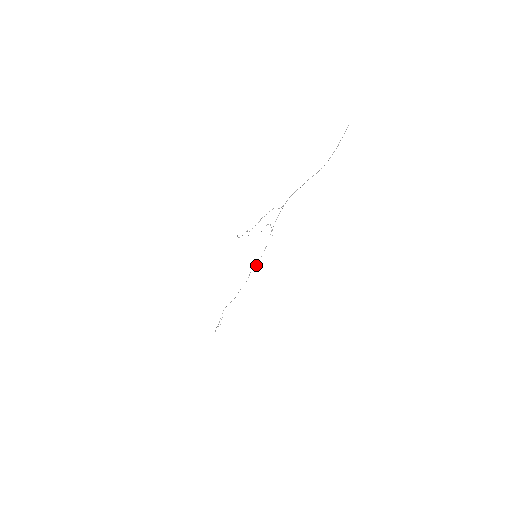
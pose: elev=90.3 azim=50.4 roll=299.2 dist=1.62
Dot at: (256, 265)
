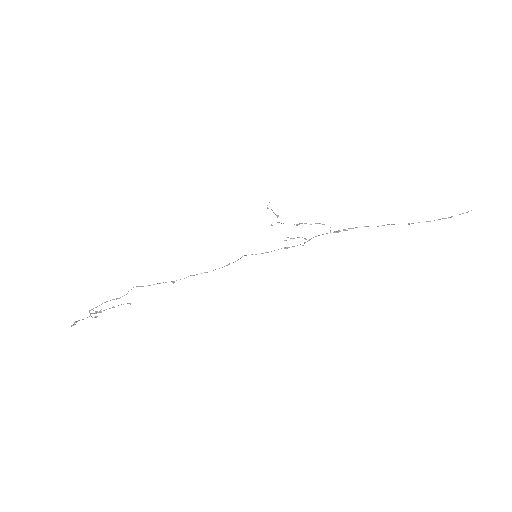
Dot at: (256, 254)
